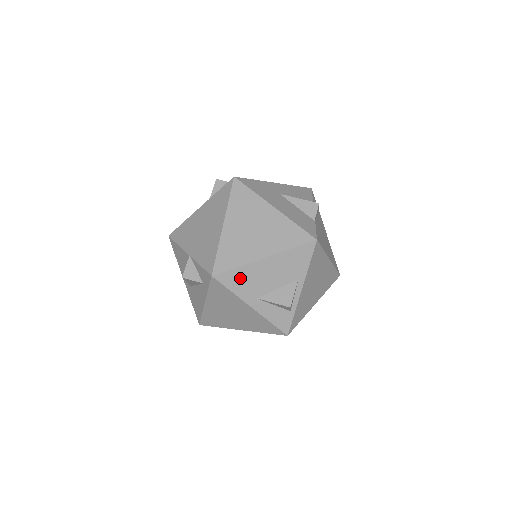
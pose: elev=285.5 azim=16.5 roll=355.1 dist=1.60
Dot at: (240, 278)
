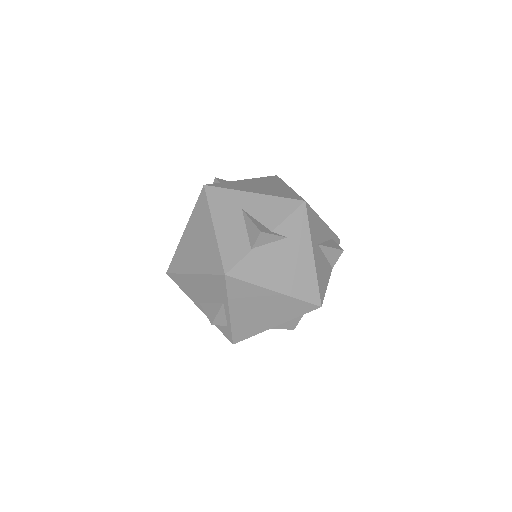
Dot at: (183, 283)
